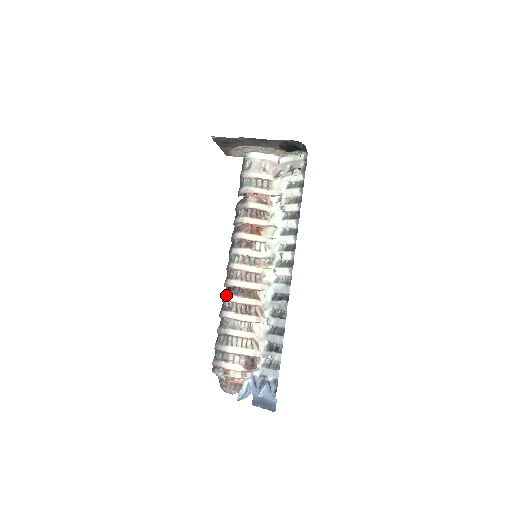
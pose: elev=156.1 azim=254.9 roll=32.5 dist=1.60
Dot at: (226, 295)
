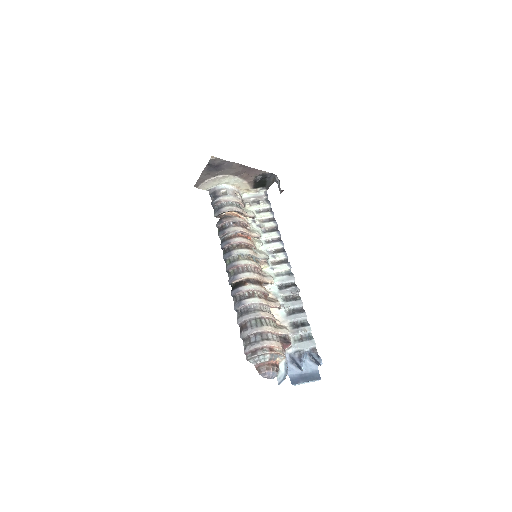
Dot at: (242, 286)
